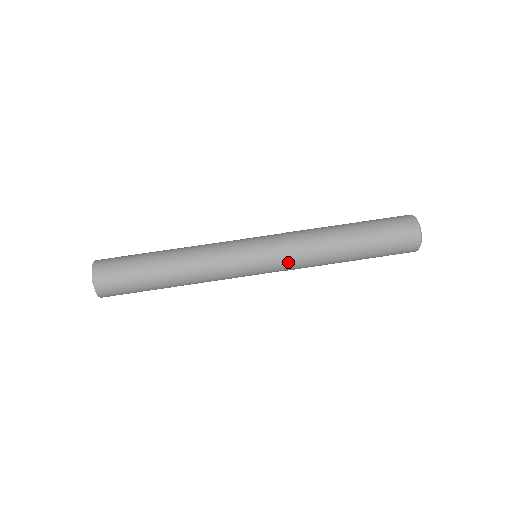
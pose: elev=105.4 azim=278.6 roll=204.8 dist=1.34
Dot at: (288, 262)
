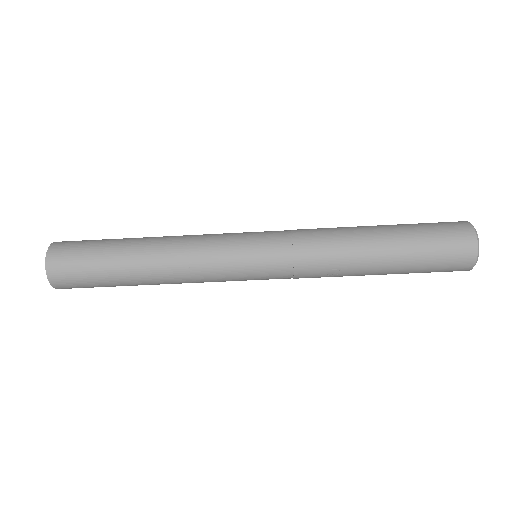
Dot at: occluded
